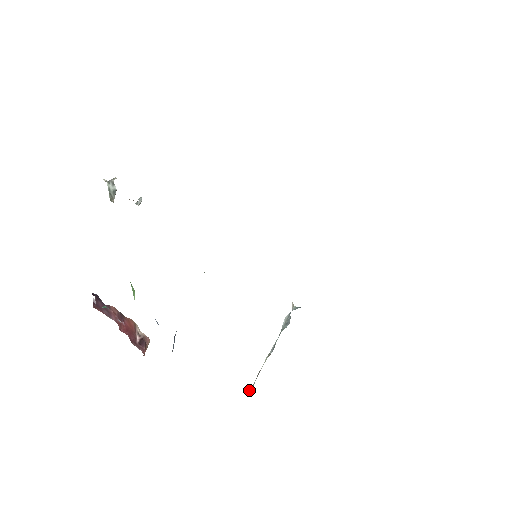
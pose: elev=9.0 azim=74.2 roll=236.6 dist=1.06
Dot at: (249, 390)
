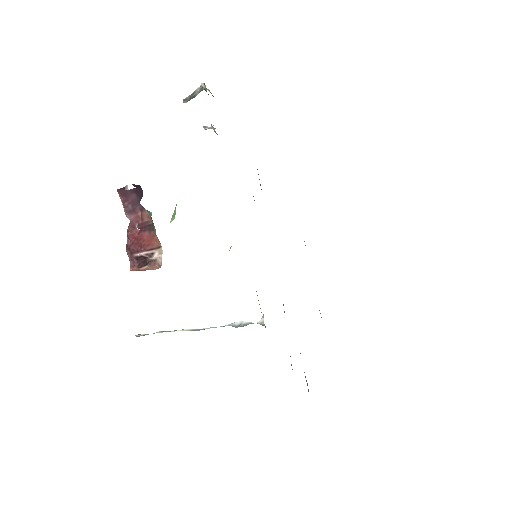
Dot at: (137, 335)
